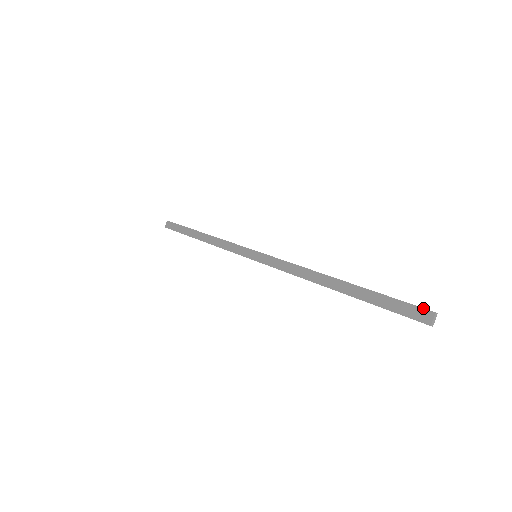
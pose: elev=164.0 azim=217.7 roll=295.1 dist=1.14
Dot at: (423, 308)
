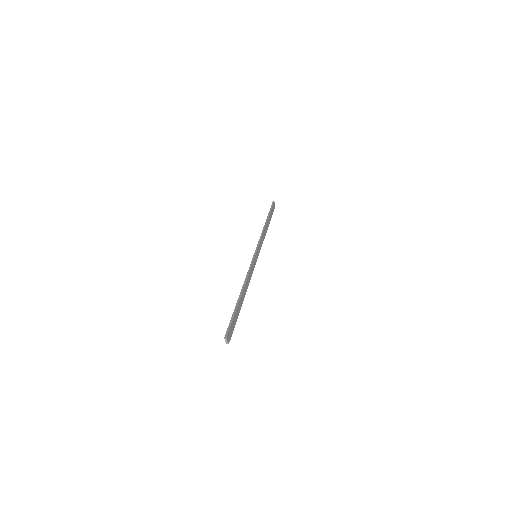
Dot at: (226, 333)
